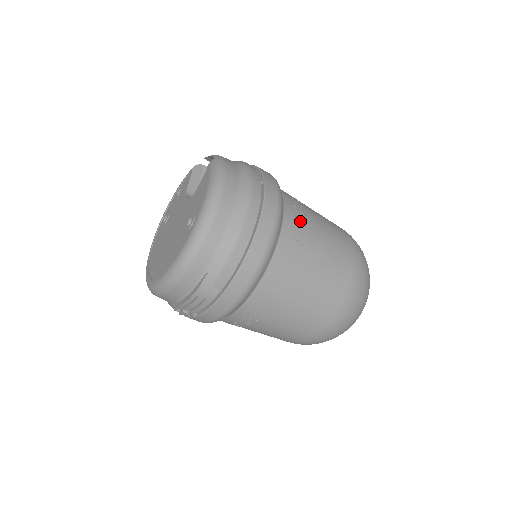
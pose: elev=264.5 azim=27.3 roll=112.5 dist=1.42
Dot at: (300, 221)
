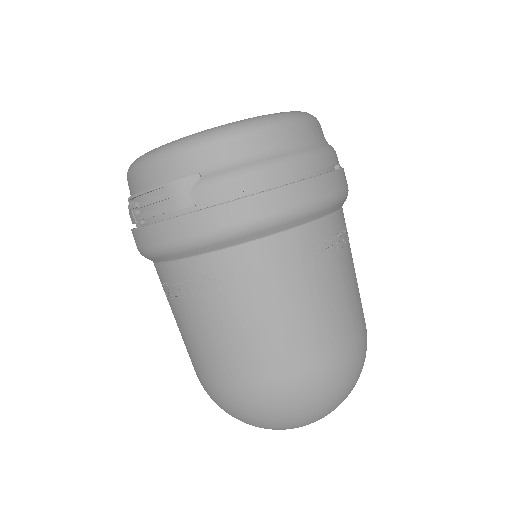
Dot at: (338, 242)
